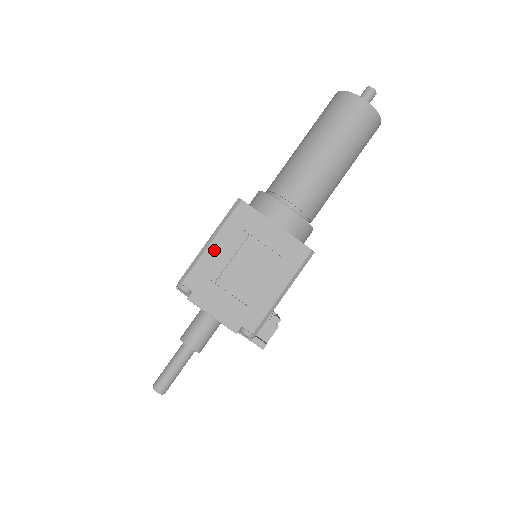
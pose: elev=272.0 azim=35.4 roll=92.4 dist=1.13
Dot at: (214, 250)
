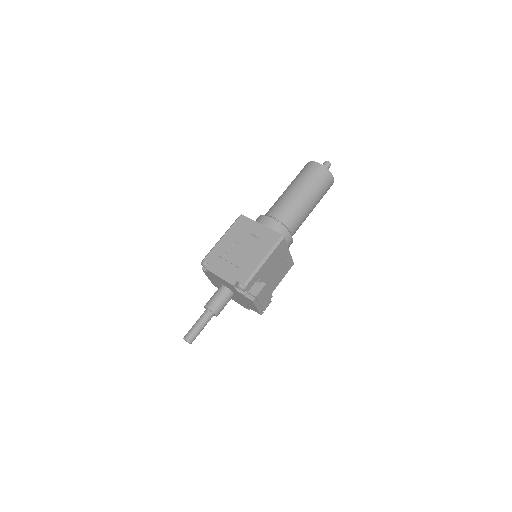
Dot at: (223, 241)
